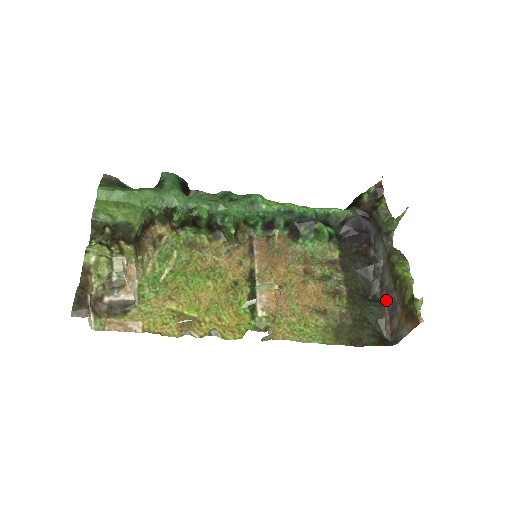
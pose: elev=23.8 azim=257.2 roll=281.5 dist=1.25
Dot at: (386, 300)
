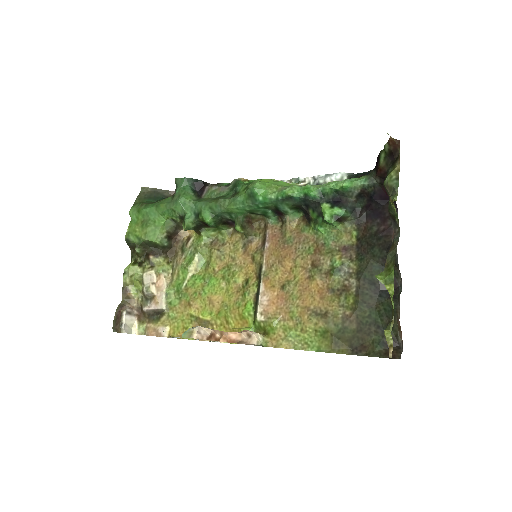
Dot at: (399, 300)
